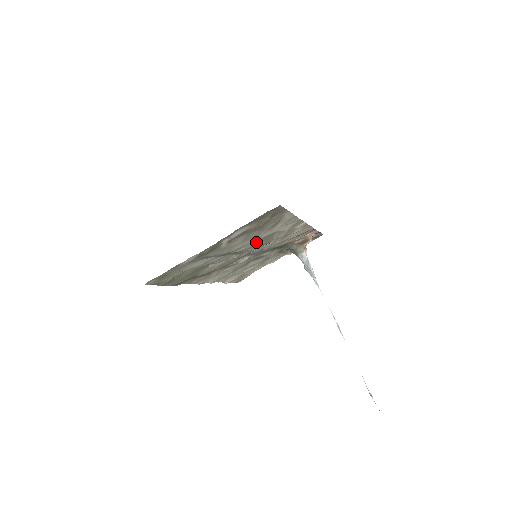
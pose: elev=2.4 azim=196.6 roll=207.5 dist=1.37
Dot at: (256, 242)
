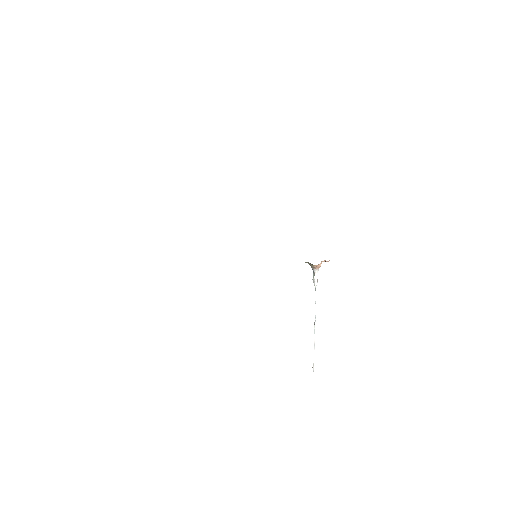
Dot at: occluded
